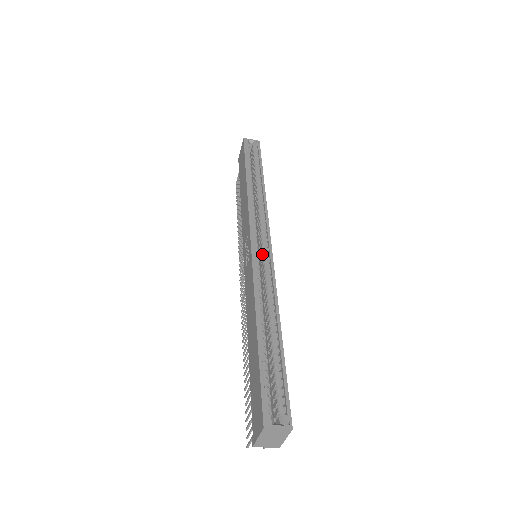
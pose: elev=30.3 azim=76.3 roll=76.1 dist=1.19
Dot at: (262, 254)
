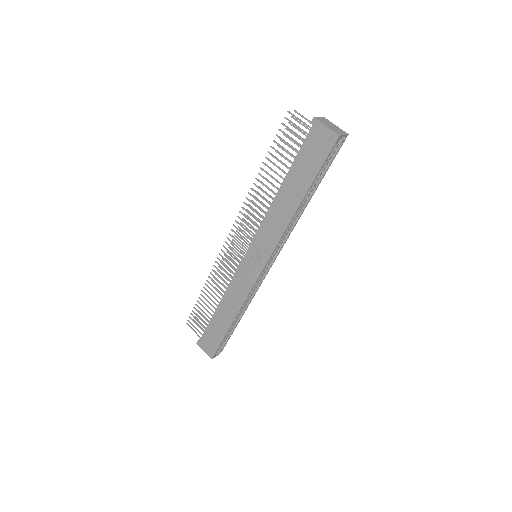
Dot at: occluded
